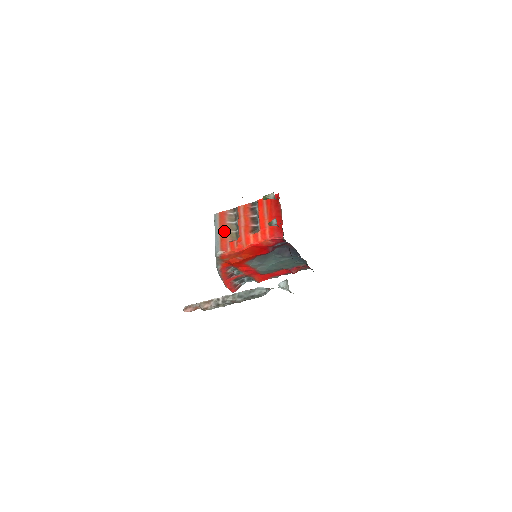
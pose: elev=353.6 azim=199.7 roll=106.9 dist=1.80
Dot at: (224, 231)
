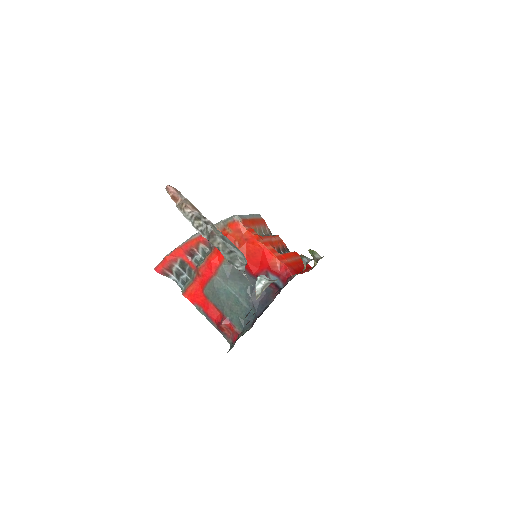
Dot at: (255, 223)
